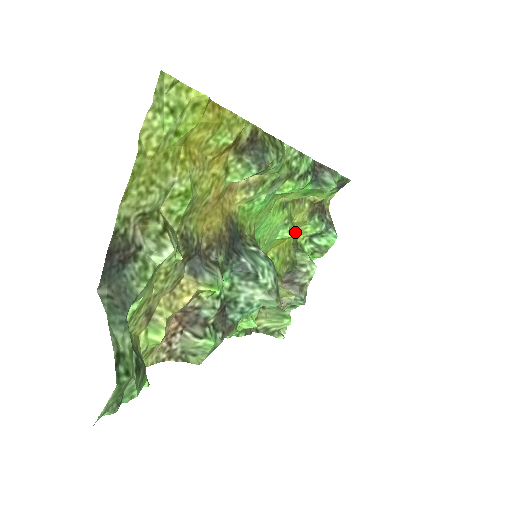
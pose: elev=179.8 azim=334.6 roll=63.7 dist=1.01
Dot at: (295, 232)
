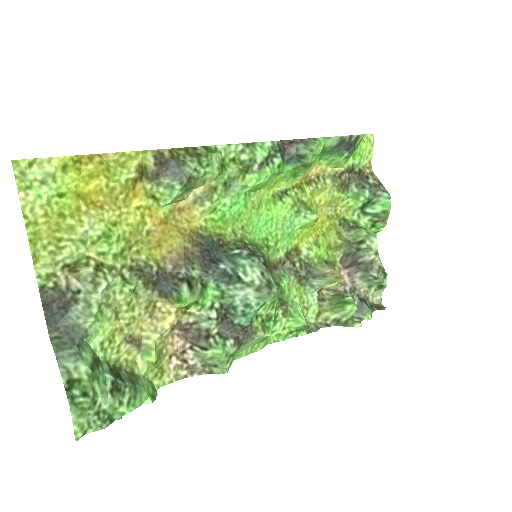
Dot at: (312, 215)
